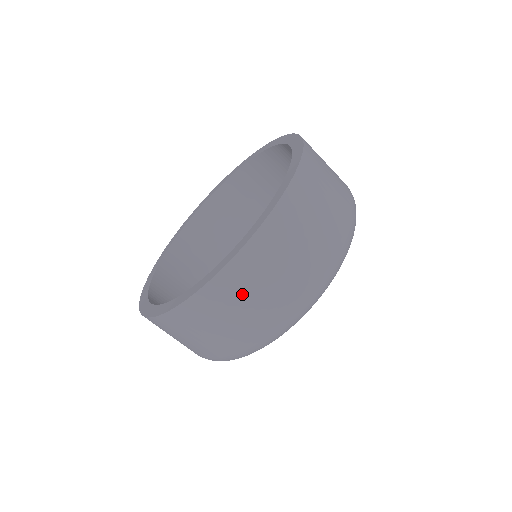
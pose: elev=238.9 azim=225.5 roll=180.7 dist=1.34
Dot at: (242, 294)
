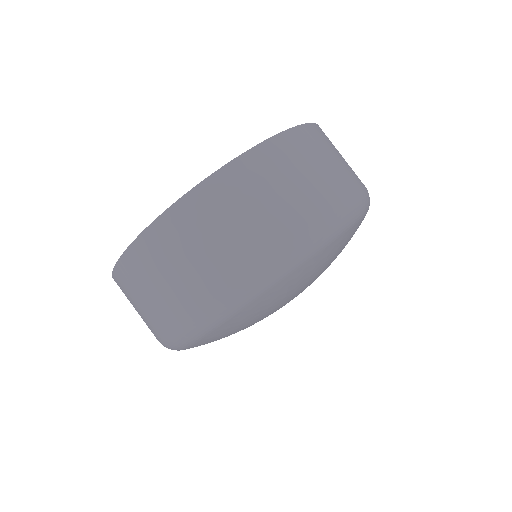
Dot at: (146, 279)
